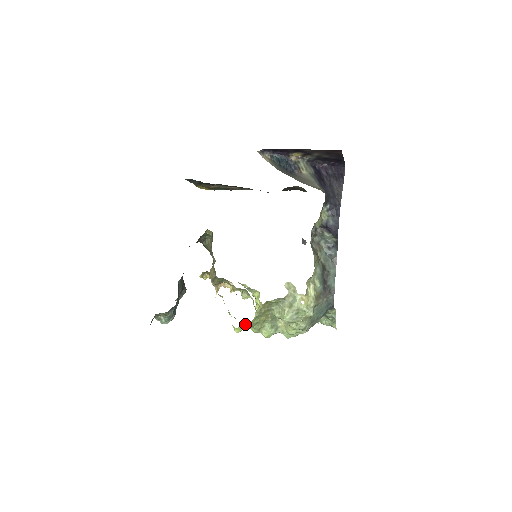
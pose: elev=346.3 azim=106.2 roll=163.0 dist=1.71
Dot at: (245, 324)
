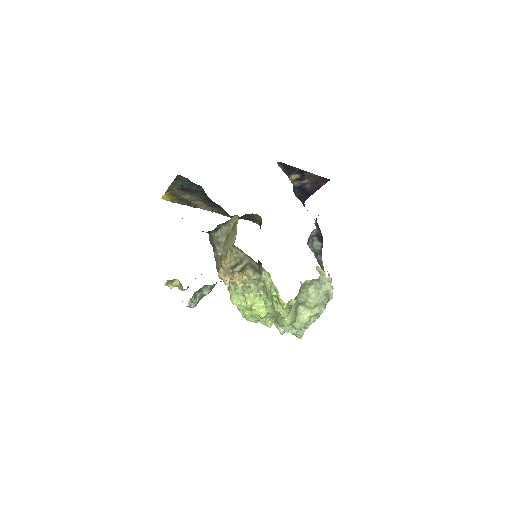
Dot at: (292, 300)
